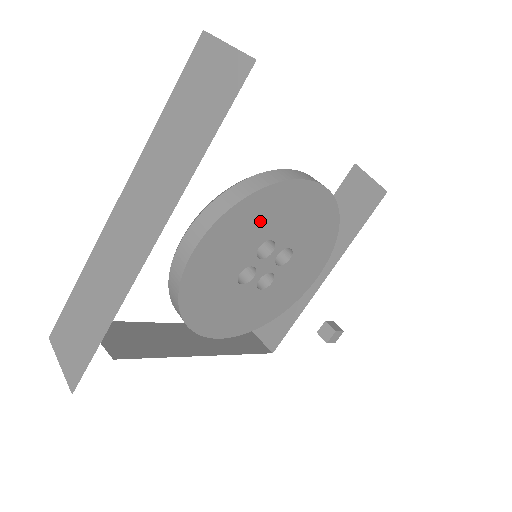
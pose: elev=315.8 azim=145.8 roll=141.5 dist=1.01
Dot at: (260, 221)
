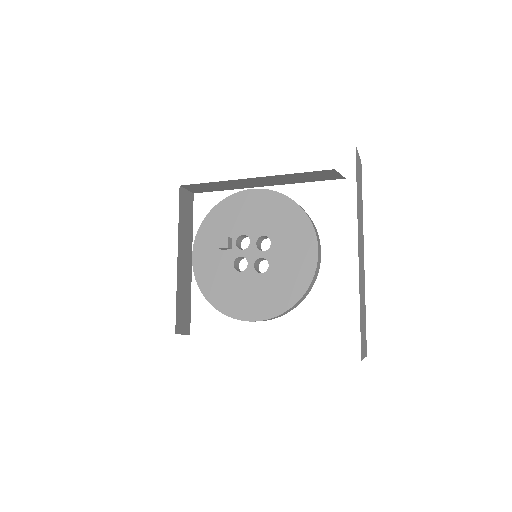
Dot at: (281, 222)
